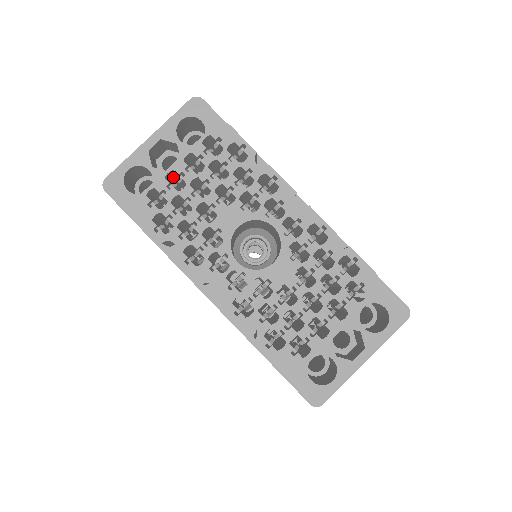
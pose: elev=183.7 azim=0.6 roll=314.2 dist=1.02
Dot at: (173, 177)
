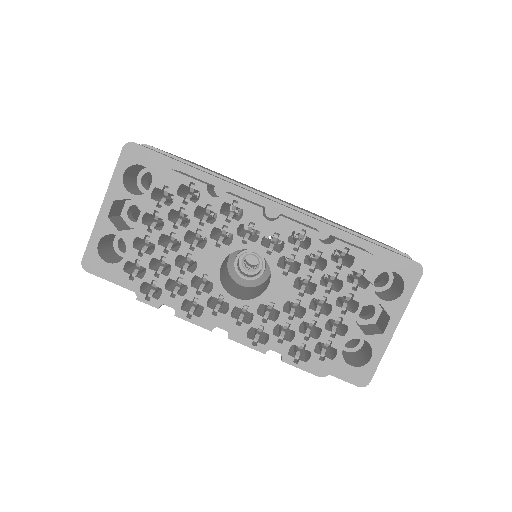
Dot at: occluded
